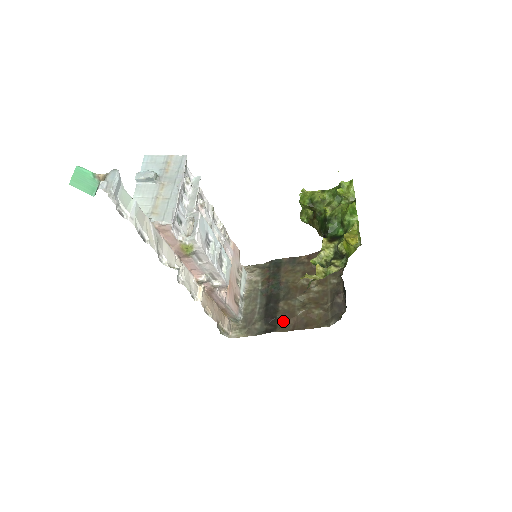
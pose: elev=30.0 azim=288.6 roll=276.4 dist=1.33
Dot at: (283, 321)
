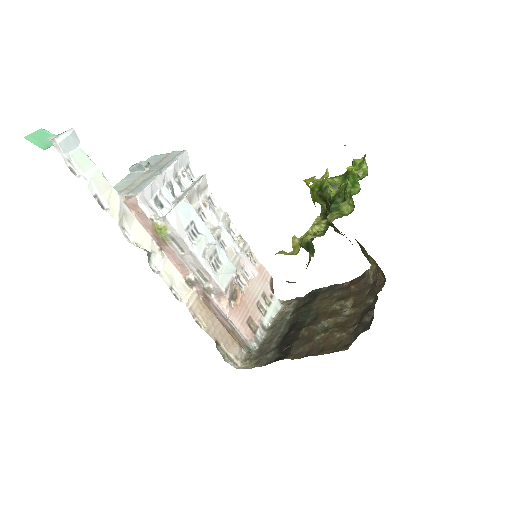
Dot at: (297, 348)
